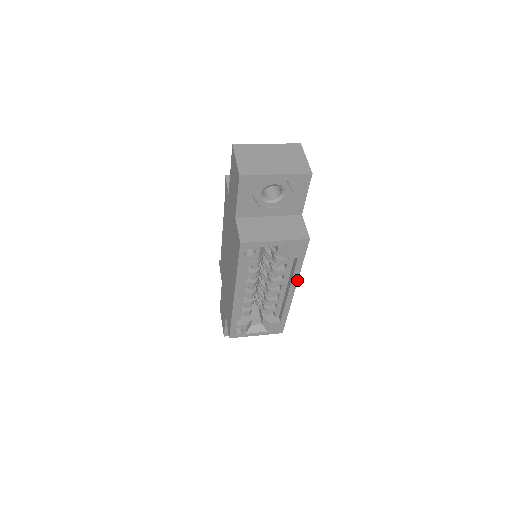
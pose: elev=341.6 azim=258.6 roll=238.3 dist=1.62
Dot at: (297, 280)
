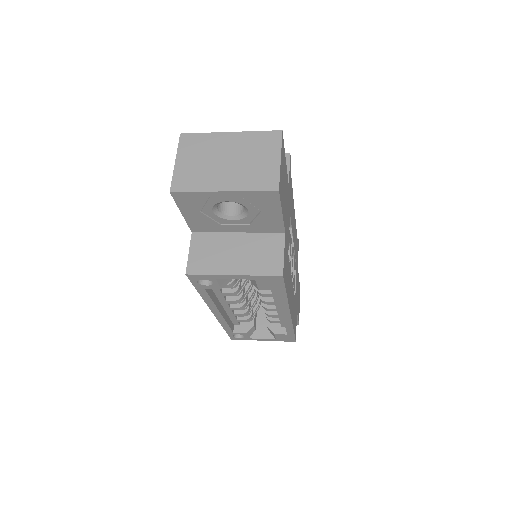
Dot at: (288, 307)
